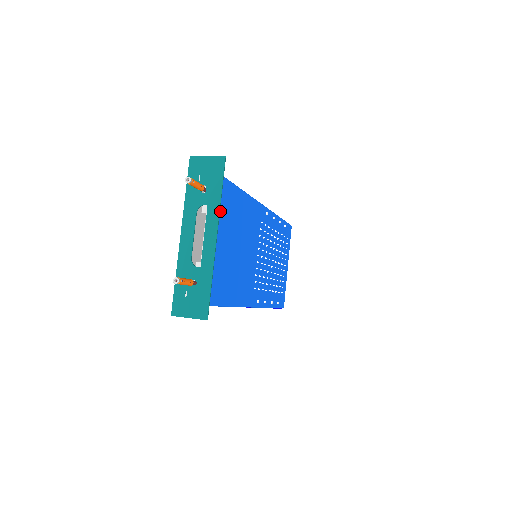
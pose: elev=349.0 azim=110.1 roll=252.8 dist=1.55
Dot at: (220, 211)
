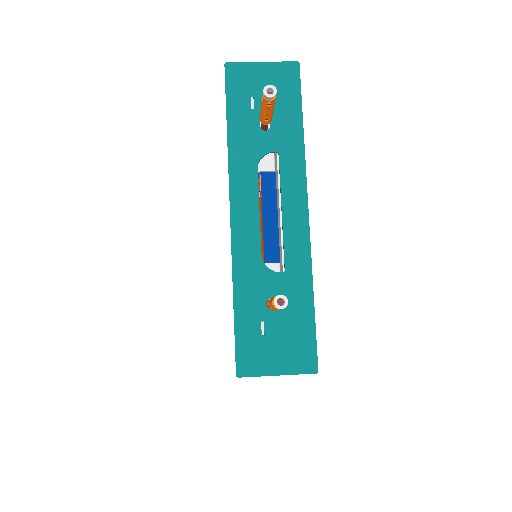
Dot at: occluded
